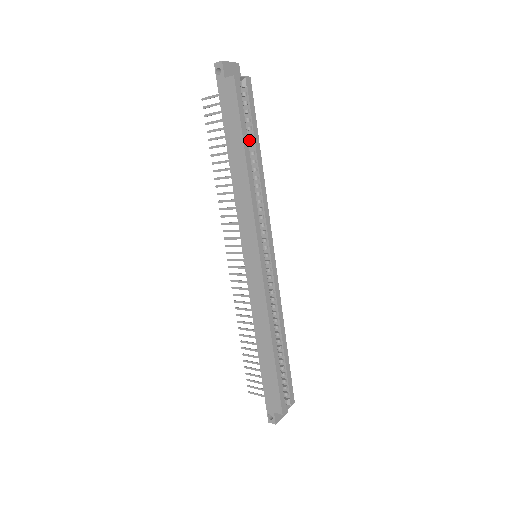
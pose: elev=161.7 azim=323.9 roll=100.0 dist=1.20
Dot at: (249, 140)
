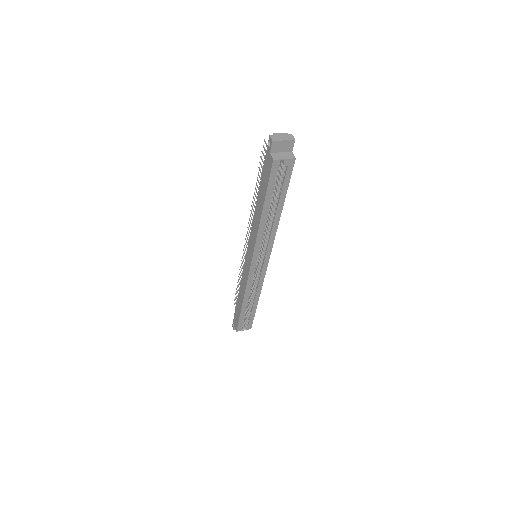
Dot at: (277, 196)
